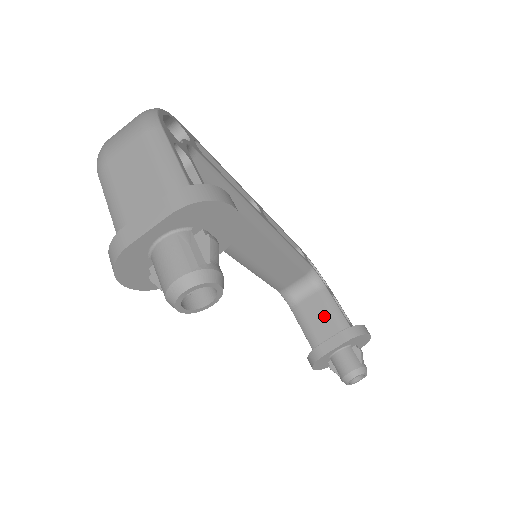
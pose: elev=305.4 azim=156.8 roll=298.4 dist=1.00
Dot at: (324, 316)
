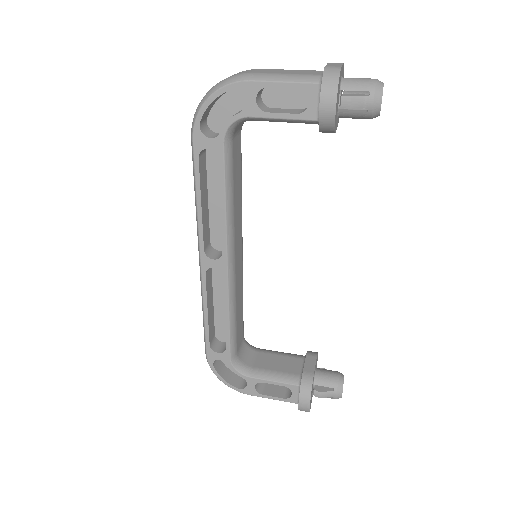
Dot at: (281, 360)
